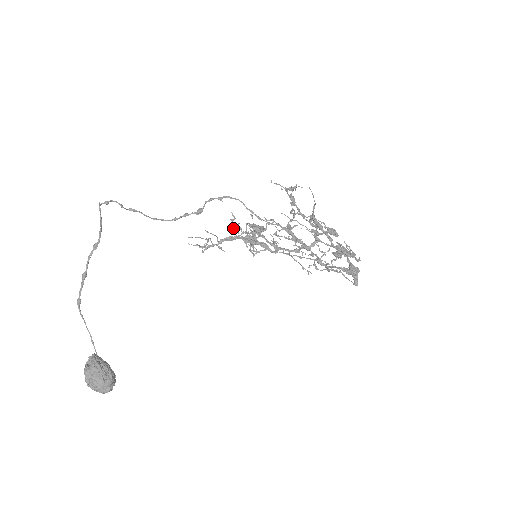
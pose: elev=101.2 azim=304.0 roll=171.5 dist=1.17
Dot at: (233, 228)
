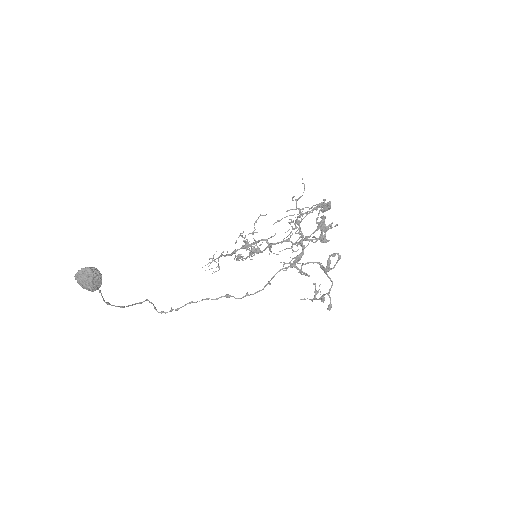
Dot at: (237, 256)
